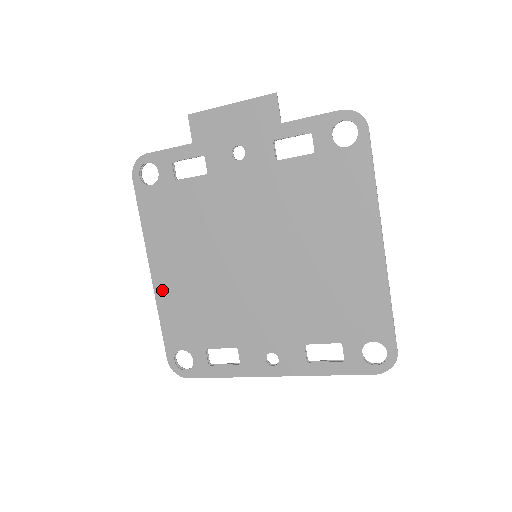
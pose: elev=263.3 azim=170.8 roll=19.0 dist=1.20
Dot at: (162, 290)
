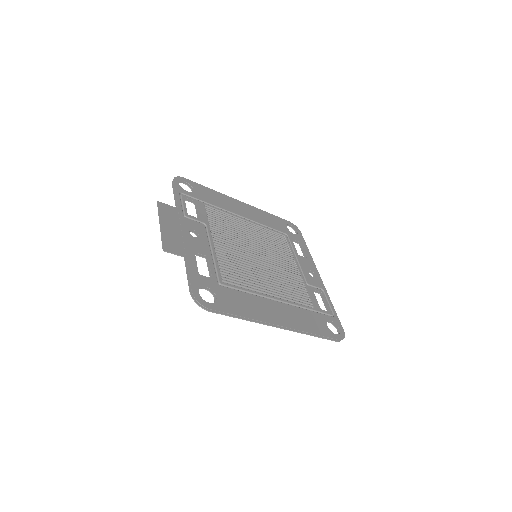
Dot at: occluded
